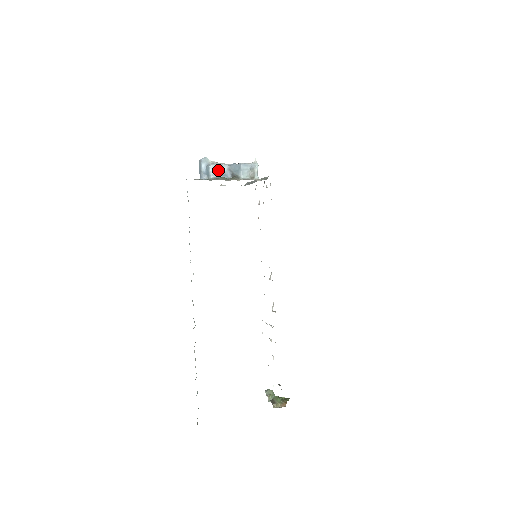
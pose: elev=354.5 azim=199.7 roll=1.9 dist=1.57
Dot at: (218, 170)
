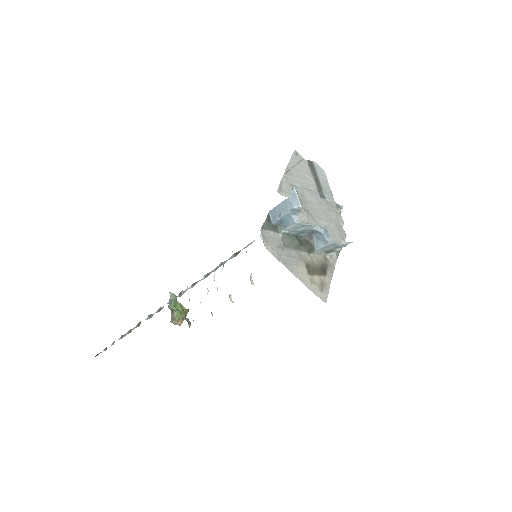
Dot at: (300, 227)
